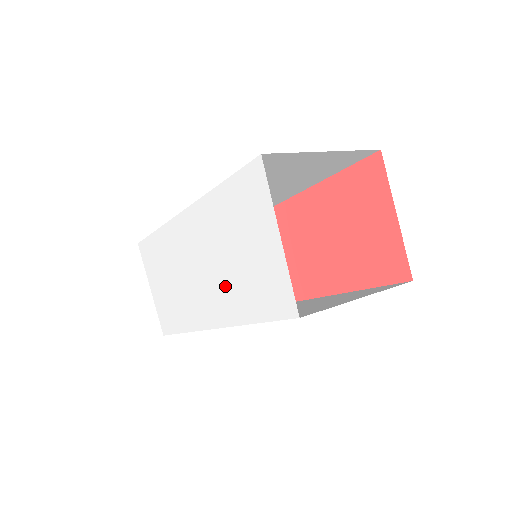
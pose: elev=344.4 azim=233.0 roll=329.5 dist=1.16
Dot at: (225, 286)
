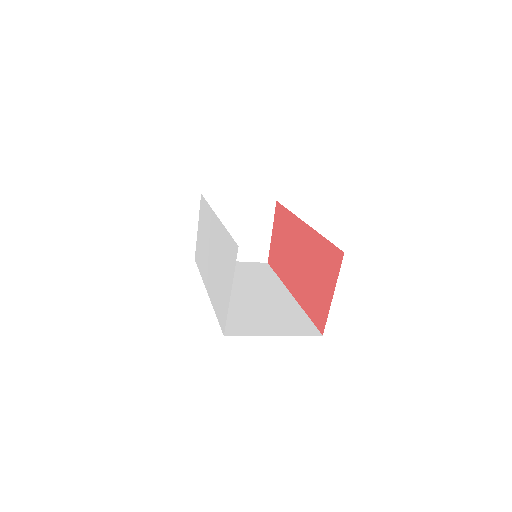
Dot at: (214, 280)
